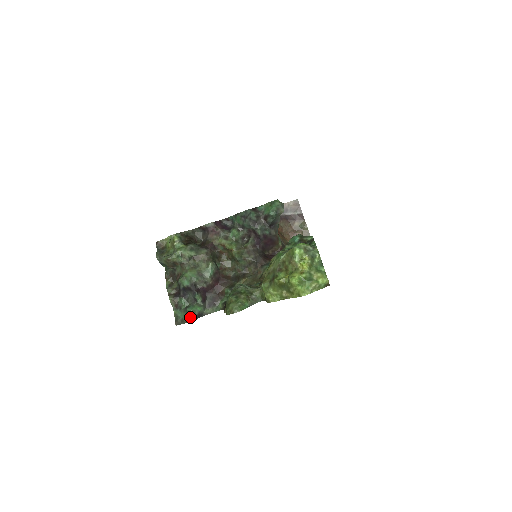
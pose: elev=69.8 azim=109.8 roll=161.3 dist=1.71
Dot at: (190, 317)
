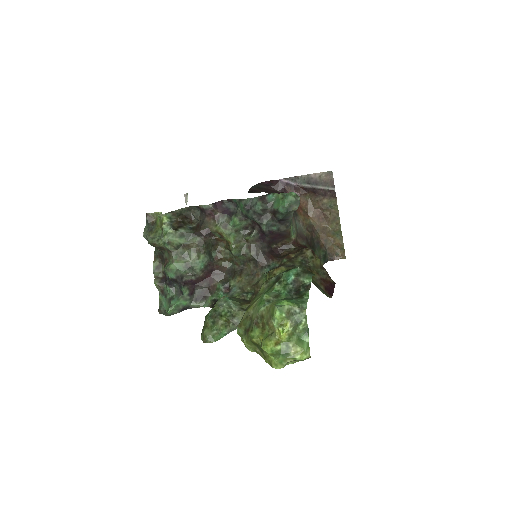
Dot at: (173, 311)
